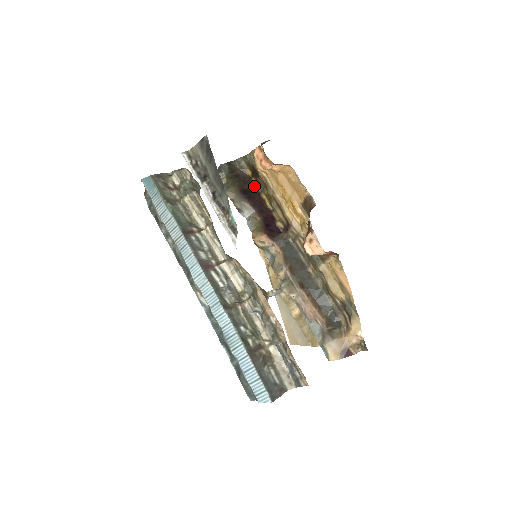
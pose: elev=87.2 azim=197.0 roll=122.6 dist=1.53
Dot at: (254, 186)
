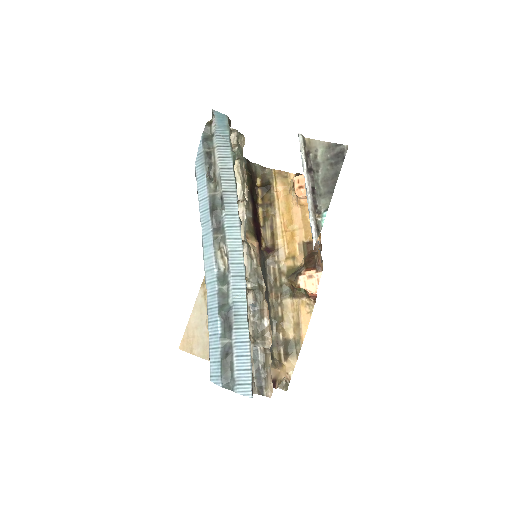
Dot at: (257, 196)
